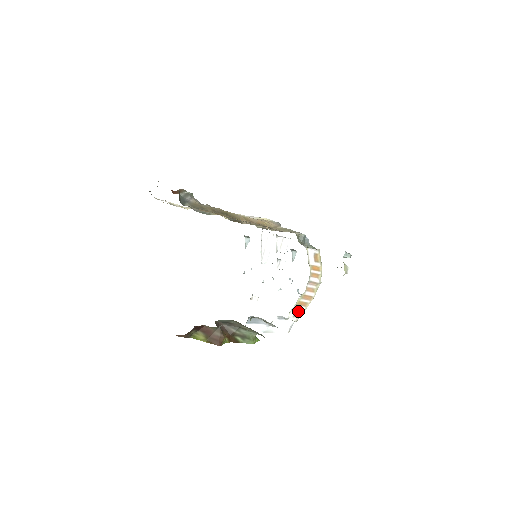
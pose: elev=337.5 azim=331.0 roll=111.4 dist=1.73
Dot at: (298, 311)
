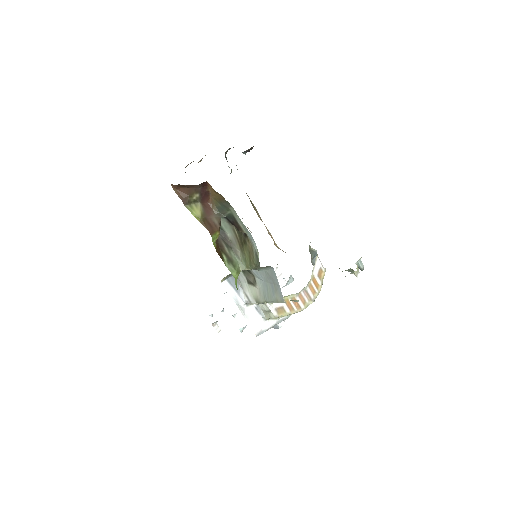
Dot at: (282, 308)
